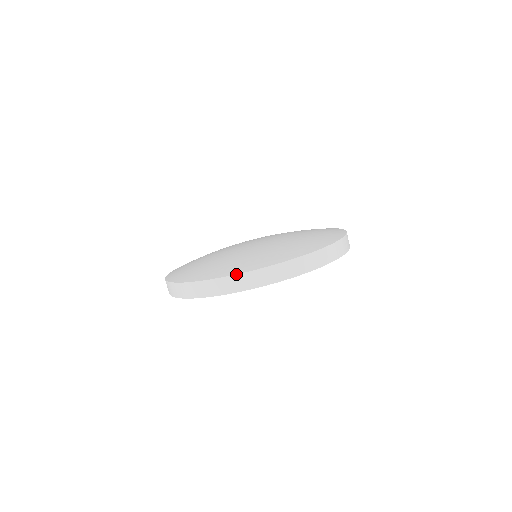
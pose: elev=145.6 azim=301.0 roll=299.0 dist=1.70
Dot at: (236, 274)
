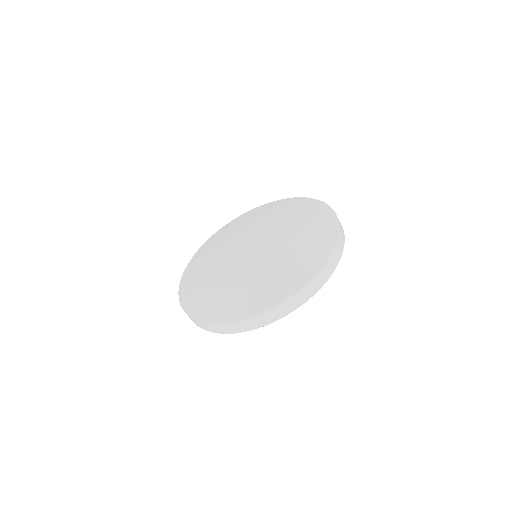
Dot at: (230, 323)
